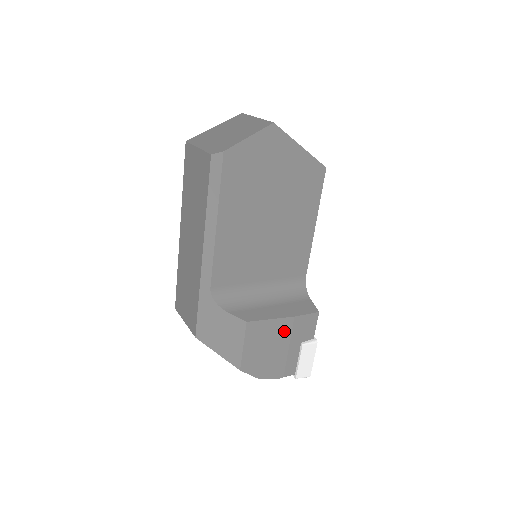
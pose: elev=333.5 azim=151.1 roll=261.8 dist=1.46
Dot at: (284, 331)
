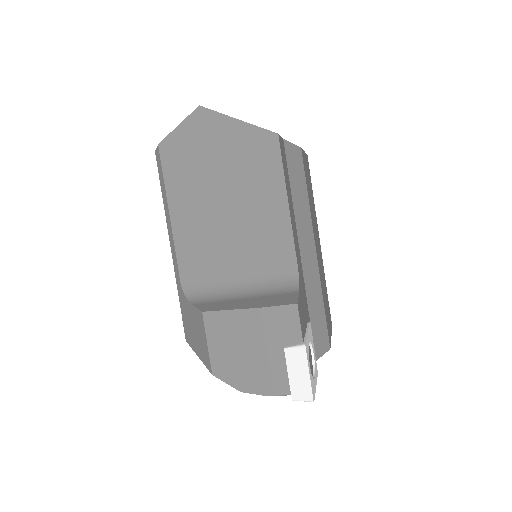
Dot at: (253, 327)
